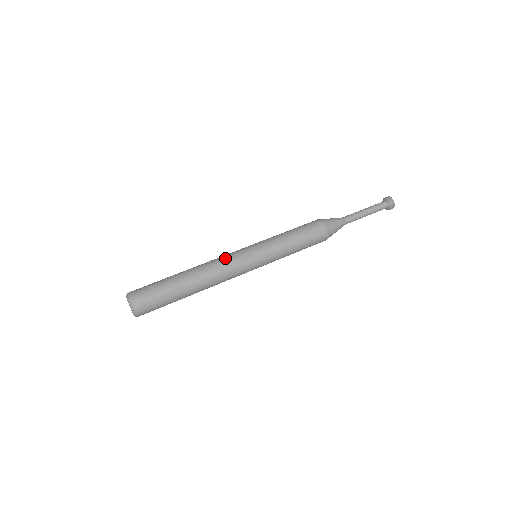
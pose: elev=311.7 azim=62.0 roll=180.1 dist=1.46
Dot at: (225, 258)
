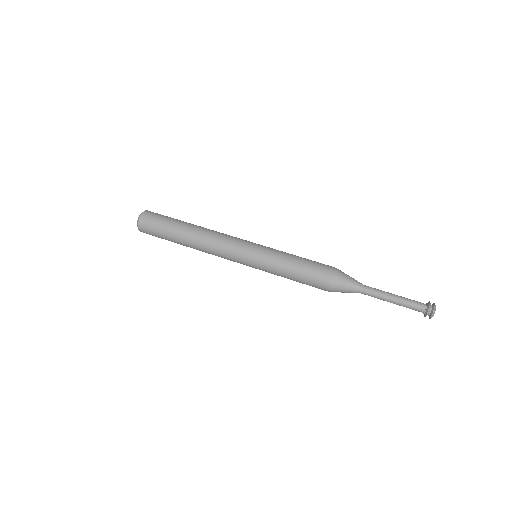
Dot at: (225, 239)
